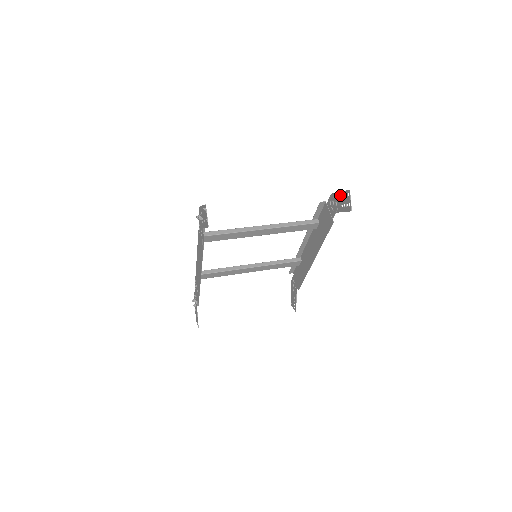
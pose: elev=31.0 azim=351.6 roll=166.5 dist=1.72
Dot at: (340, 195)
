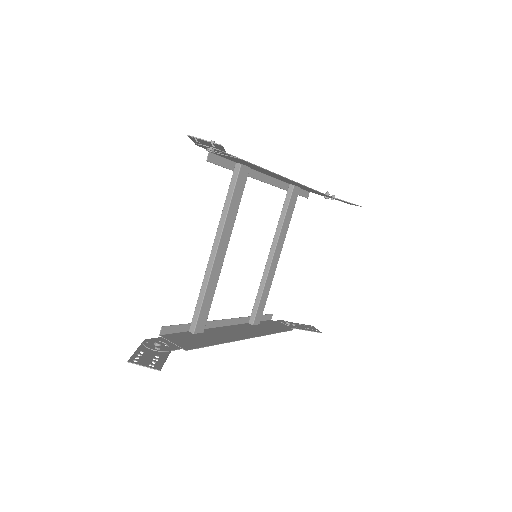
Dot at: occluded
